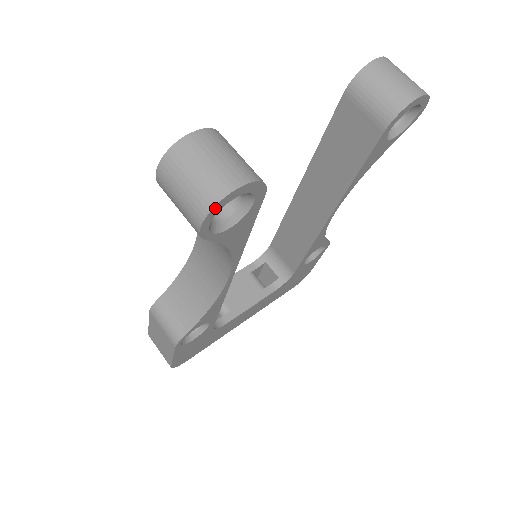
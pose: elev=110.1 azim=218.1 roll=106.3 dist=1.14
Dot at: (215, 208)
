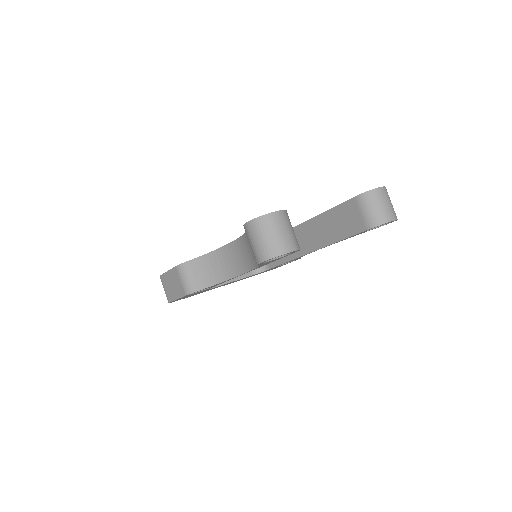
Dot at: (274, 257)
